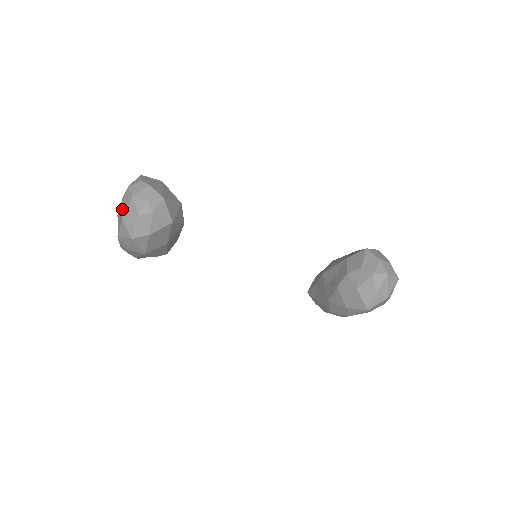
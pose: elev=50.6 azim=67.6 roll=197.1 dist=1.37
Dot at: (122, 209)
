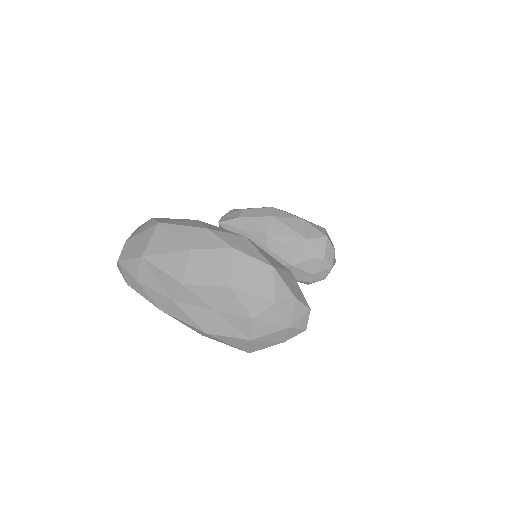
Dot at: (255, 328)
